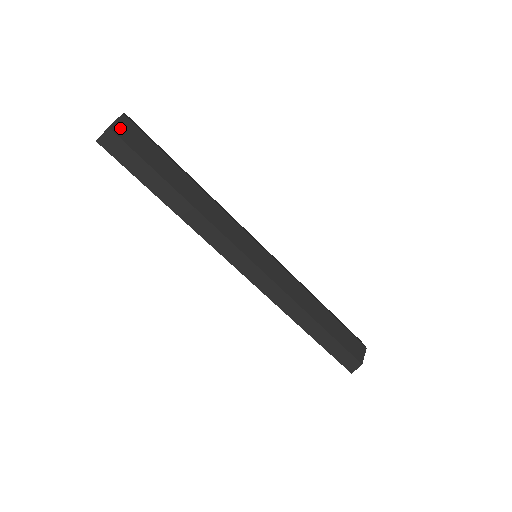
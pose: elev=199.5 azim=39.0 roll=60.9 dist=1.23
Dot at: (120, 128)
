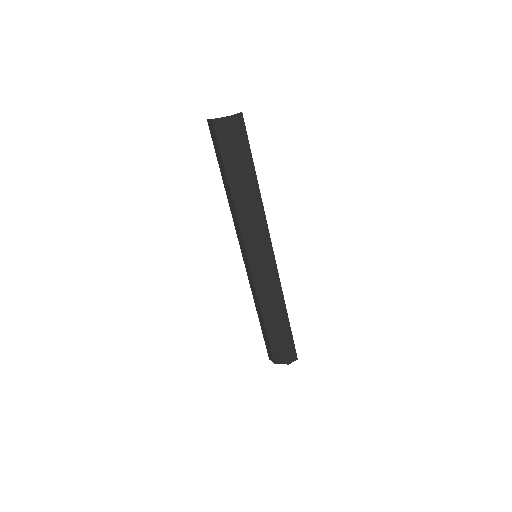
Dot at: (220, 124)
